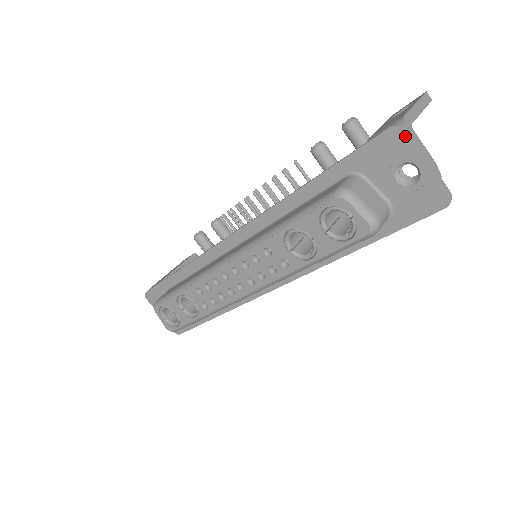
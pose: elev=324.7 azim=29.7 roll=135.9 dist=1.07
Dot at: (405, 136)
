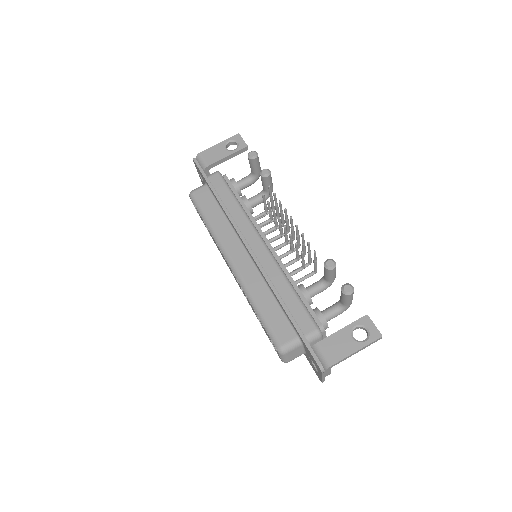
Dot at: (321, 372)
